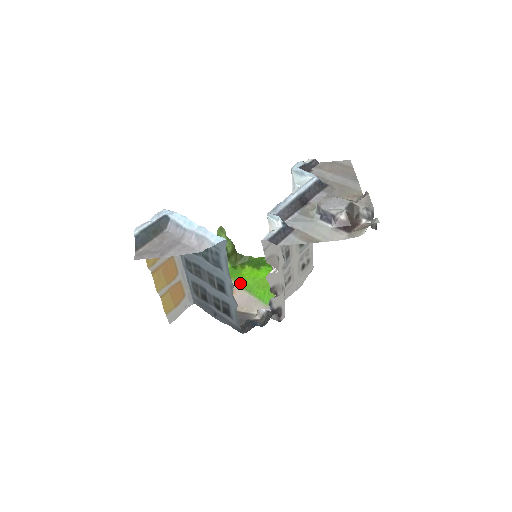
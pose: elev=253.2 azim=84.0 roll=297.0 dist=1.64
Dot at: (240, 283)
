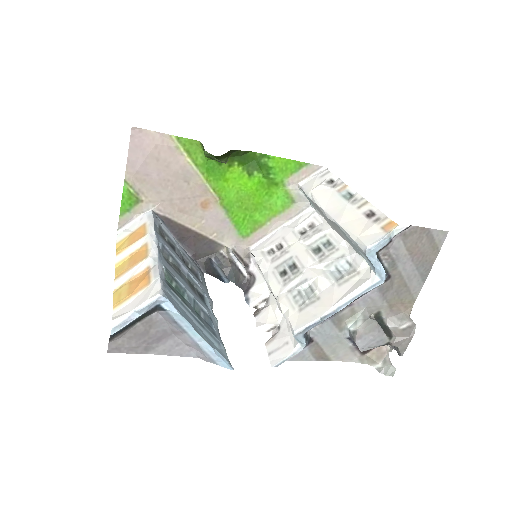
Dot at: (219, 194)
